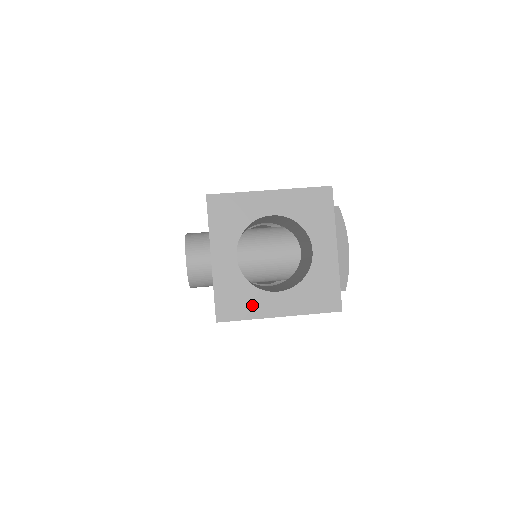
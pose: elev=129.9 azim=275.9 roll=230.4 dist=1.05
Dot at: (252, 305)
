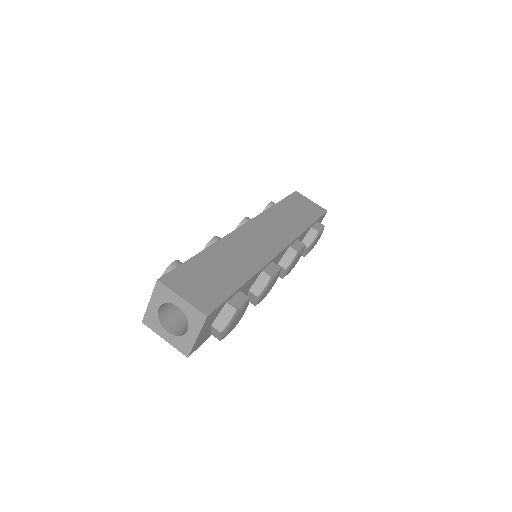
Dot at: (157, 328)
